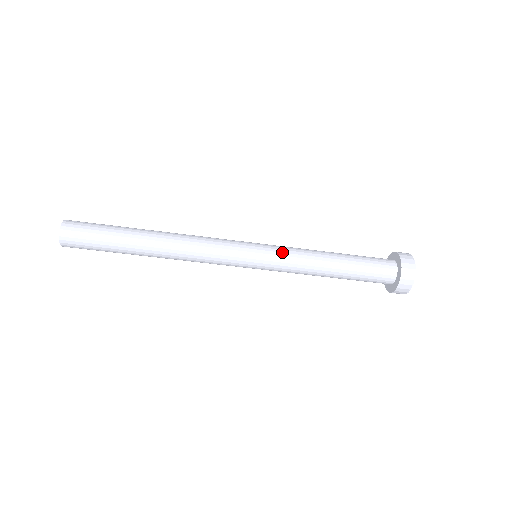
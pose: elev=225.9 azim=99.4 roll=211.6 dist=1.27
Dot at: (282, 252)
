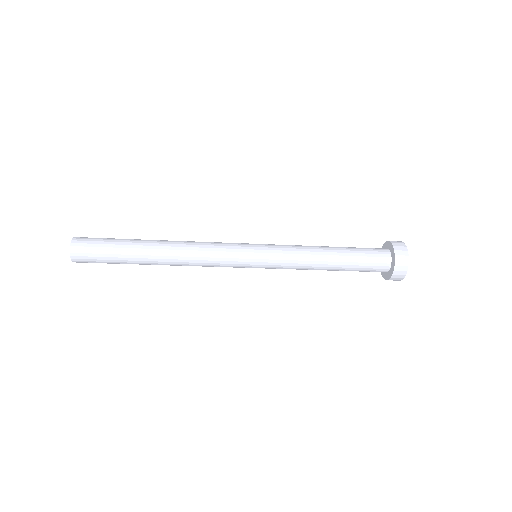
Dot at: (280, 246)
